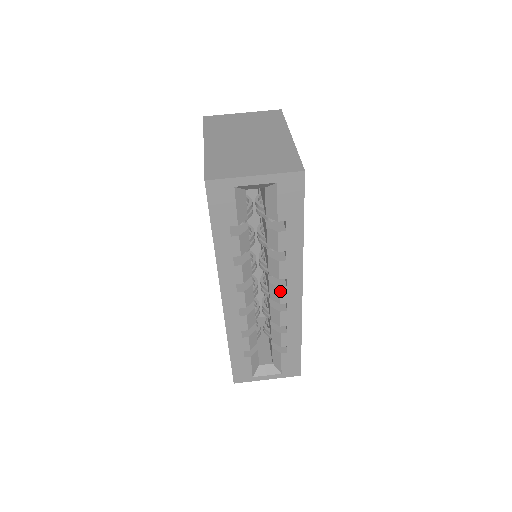
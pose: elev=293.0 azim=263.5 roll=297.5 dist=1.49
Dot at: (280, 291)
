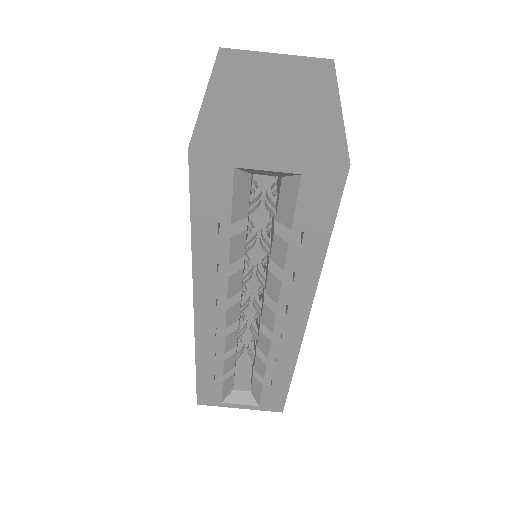
Dot at: (276, 318)
